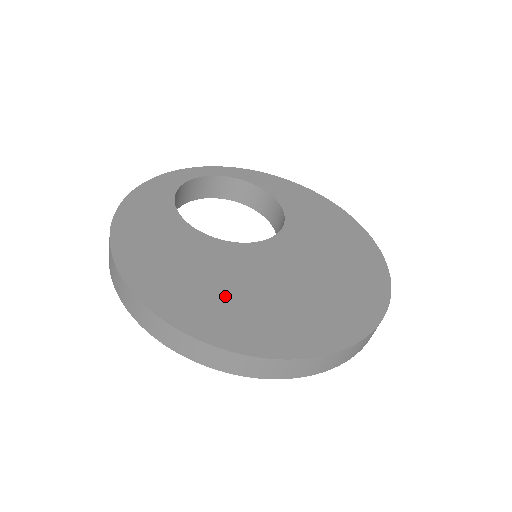
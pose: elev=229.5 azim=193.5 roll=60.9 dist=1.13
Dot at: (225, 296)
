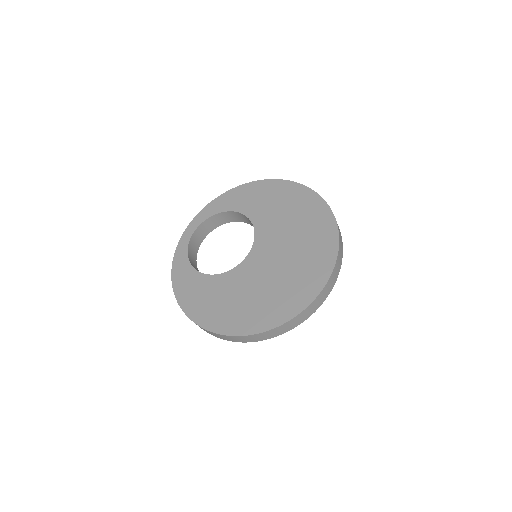
Dot at: (262, 297)
